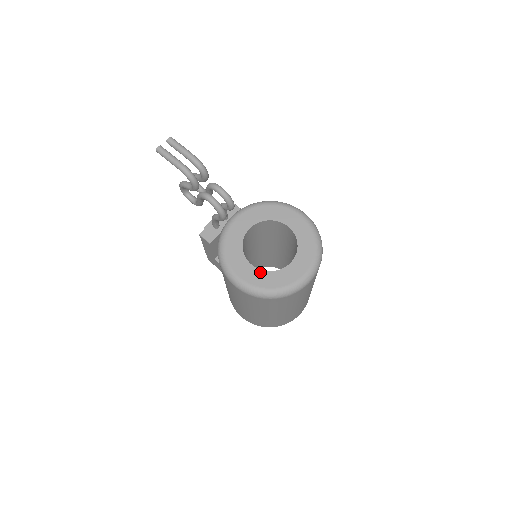
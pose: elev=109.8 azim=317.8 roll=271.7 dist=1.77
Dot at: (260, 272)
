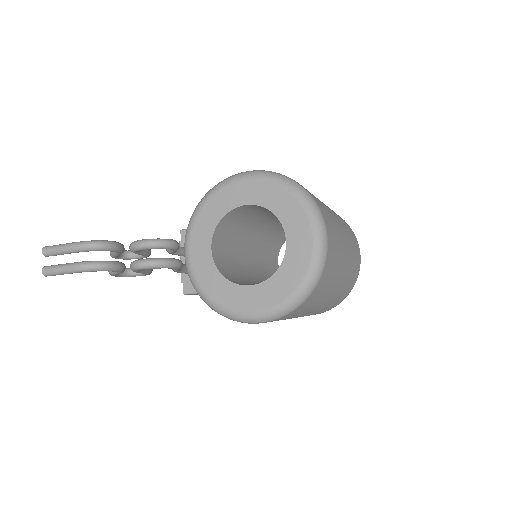
Dot at: (266, 285)
